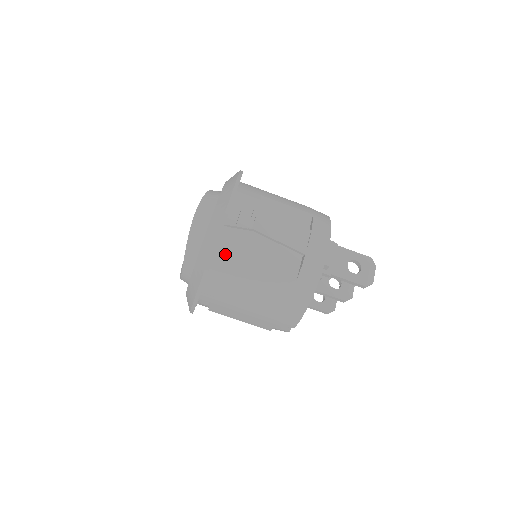
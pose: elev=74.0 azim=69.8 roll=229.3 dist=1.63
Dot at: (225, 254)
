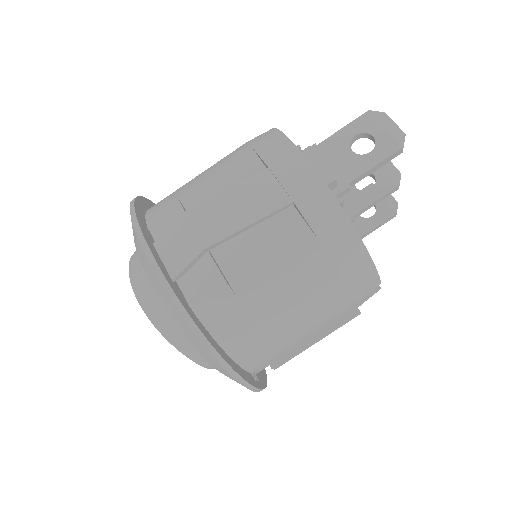
Dot at: (212, 309)
